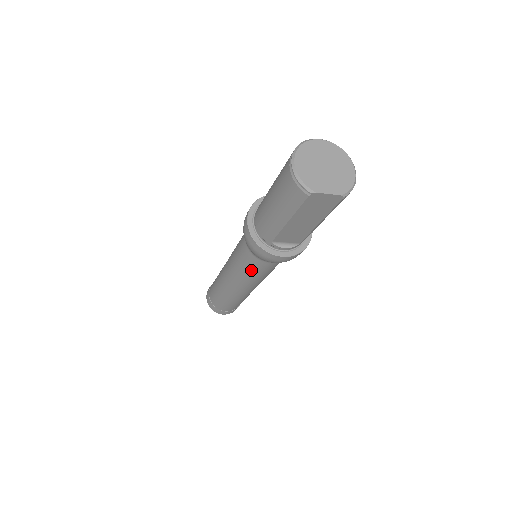
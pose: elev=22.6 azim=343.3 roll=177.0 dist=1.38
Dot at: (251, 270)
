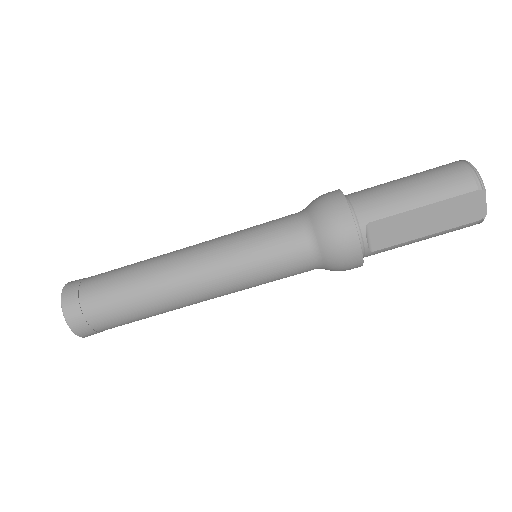
Dot at: (270, 255)
